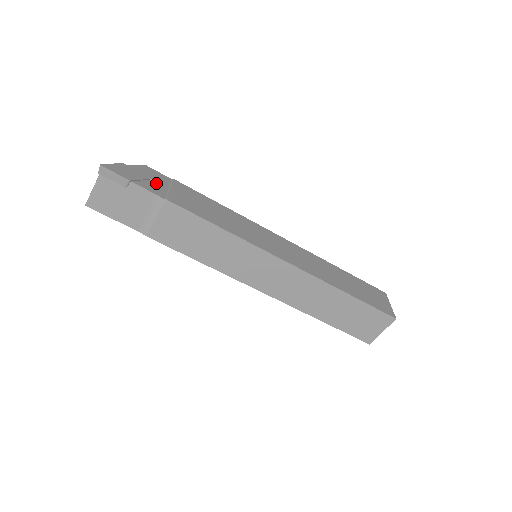
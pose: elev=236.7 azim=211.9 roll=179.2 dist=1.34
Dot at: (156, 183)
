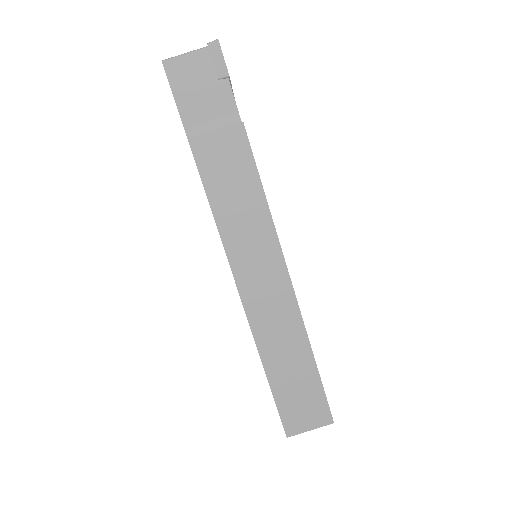
Dot at: occluded
